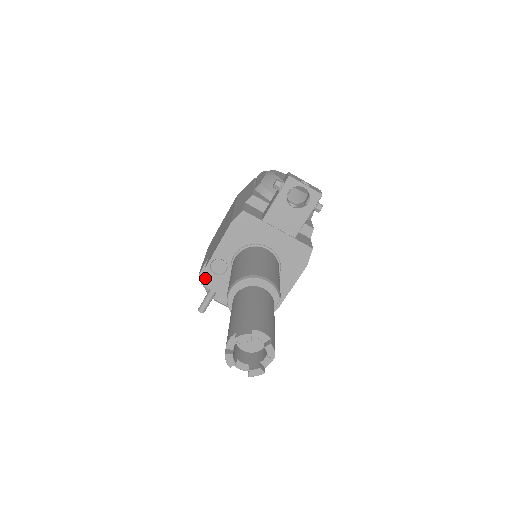
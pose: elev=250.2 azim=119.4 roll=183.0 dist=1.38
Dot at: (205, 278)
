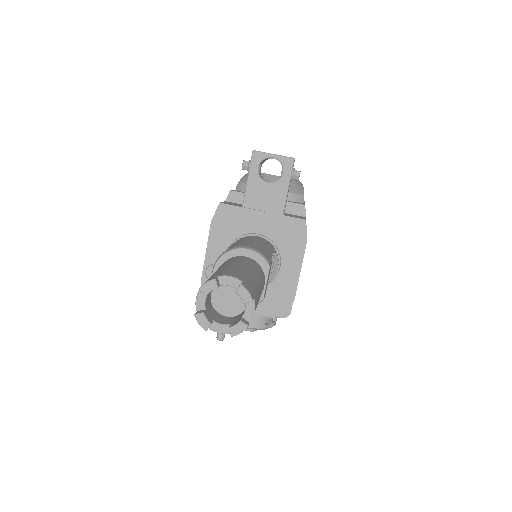
Dot at: occluded
